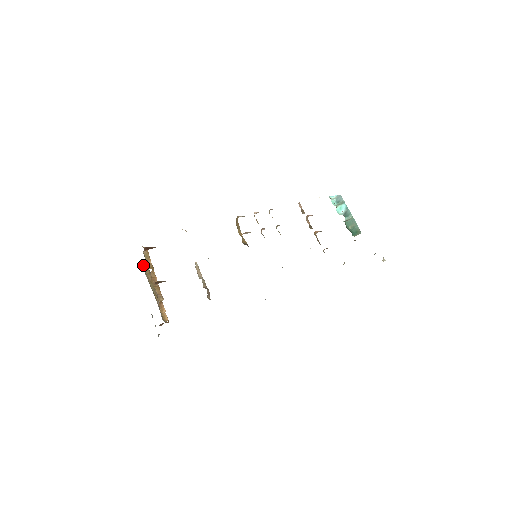
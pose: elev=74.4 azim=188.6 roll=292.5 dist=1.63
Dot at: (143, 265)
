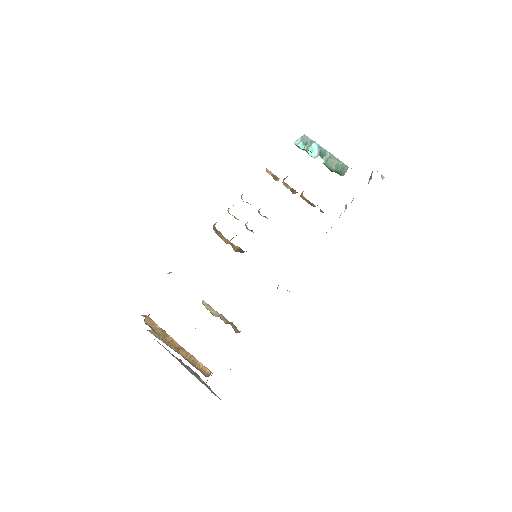
Dot at: (152, 331)
